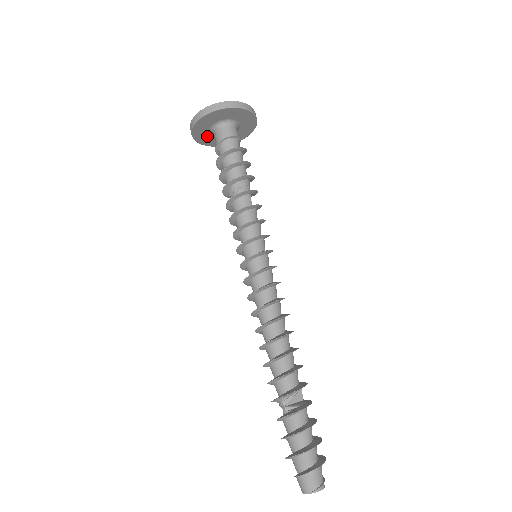
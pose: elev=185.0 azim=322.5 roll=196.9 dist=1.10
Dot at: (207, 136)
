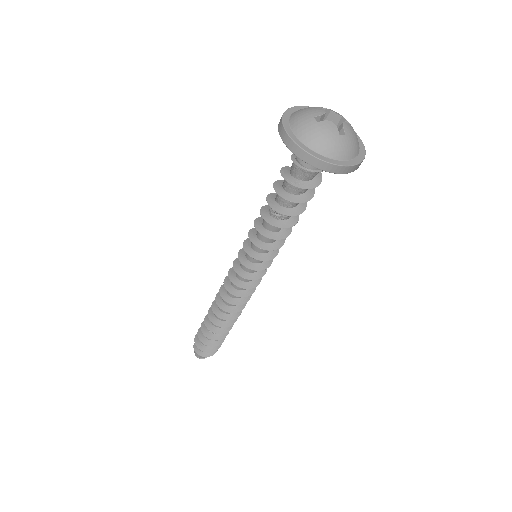
Dot at: occluded
